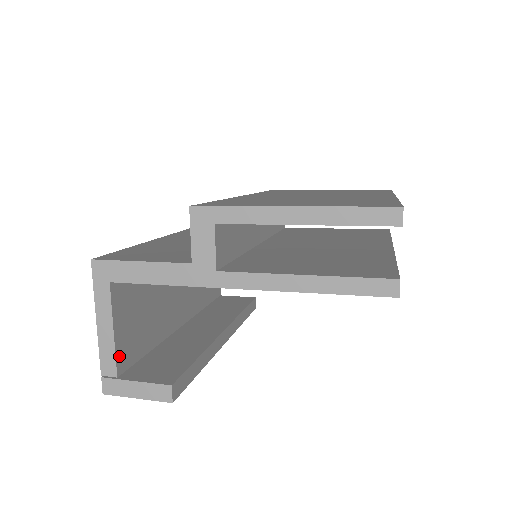
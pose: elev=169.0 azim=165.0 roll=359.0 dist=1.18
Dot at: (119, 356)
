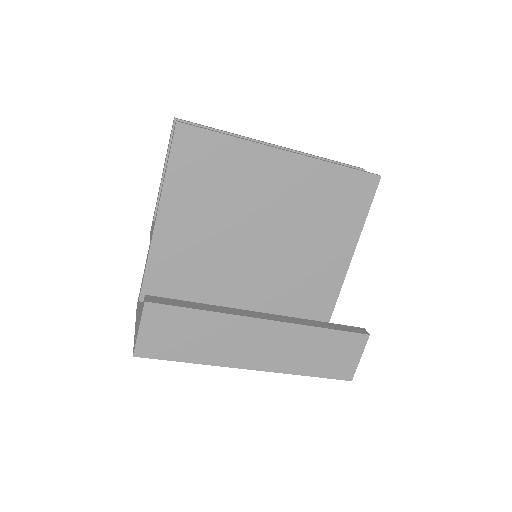
Dot at: occluded
